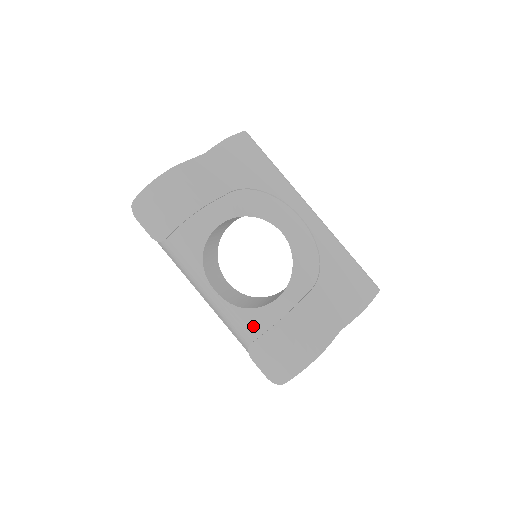
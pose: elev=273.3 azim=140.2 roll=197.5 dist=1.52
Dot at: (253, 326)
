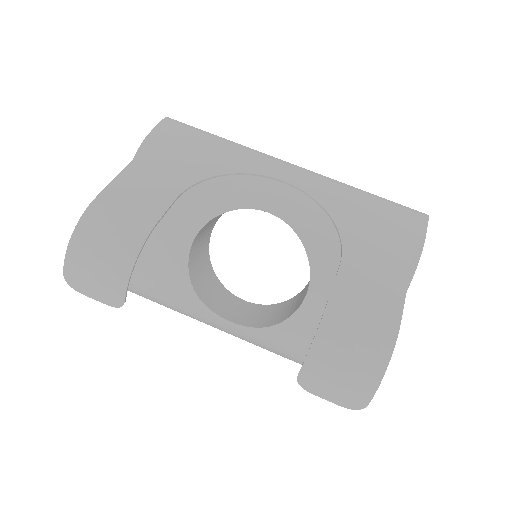
Dot at: (296, 341)
